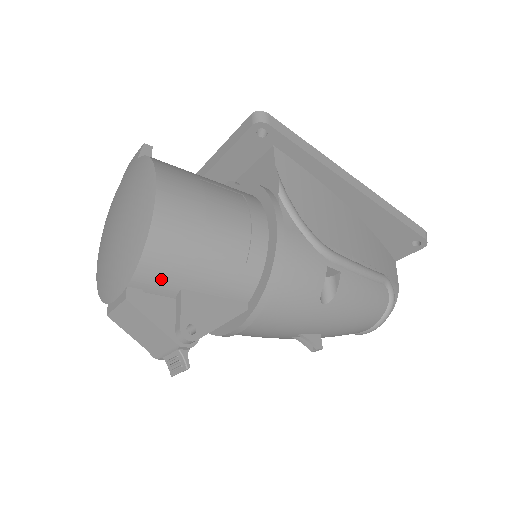
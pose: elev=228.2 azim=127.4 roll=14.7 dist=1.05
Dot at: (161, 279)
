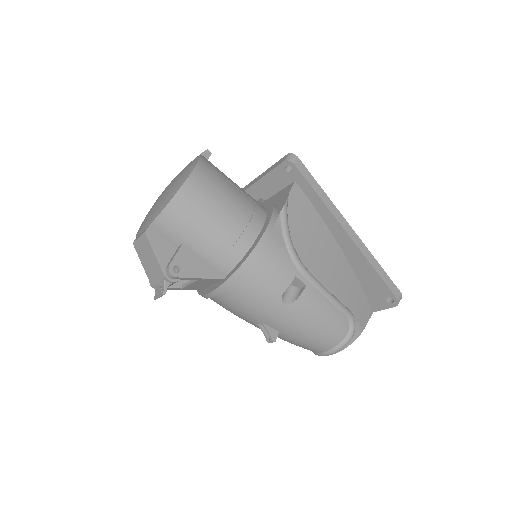
Dot at: (172, 230)
